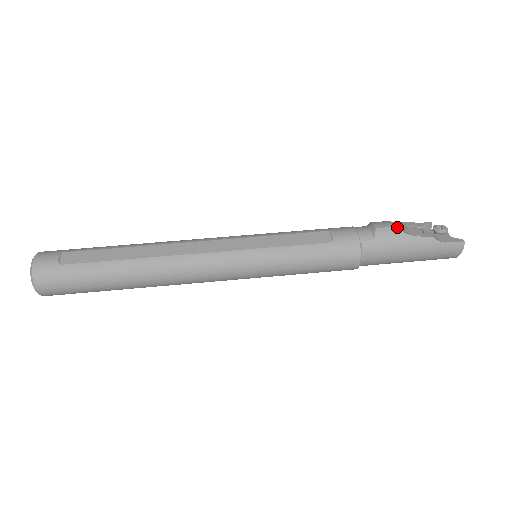
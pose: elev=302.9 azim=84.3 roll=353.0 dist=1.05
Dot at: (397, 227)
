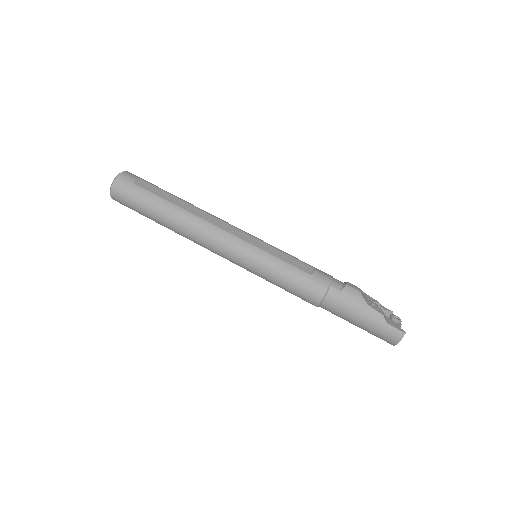
Dot at: (363, 294)
